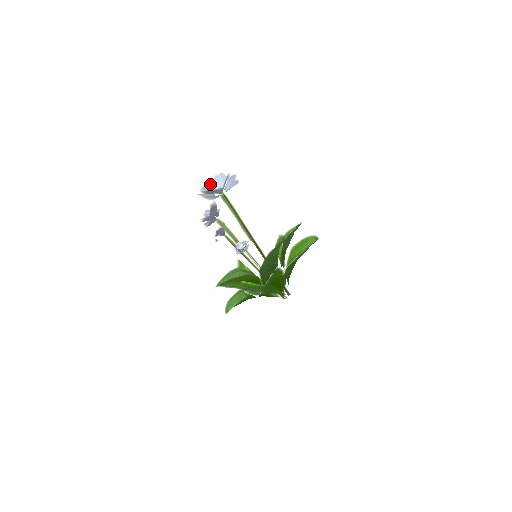
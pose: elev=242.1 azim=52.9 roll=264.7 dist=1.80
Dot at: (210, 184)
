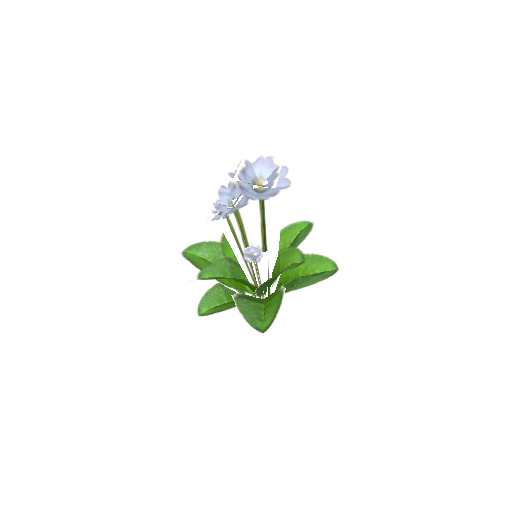
Dot at: (249, 165)
